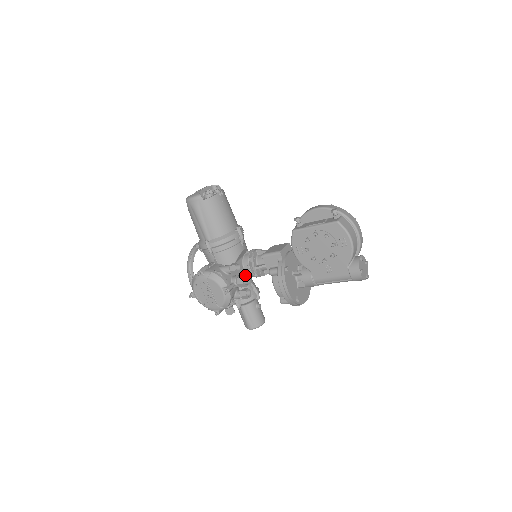
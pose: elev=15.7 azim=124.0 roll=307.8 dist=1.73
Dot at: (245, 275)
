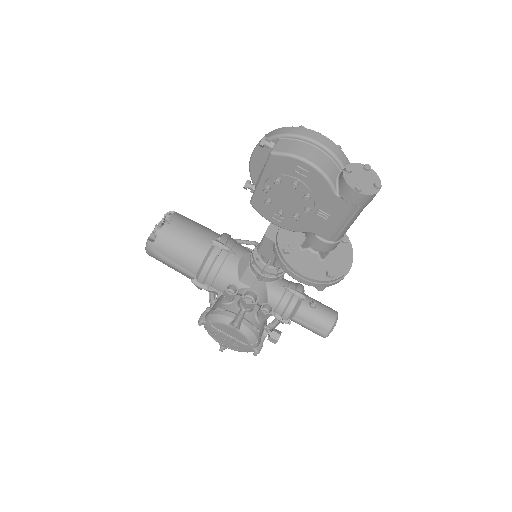
Dot at: (246, 292)
